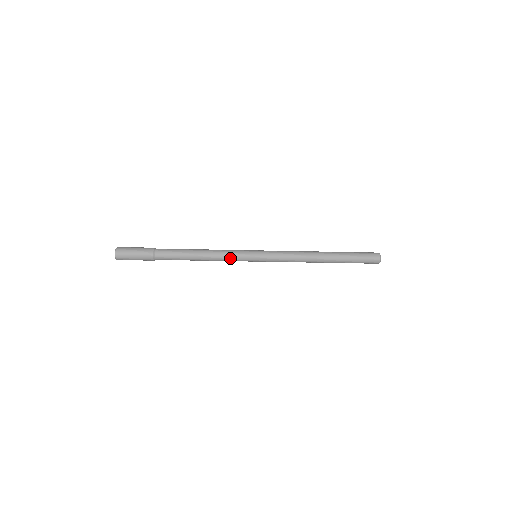
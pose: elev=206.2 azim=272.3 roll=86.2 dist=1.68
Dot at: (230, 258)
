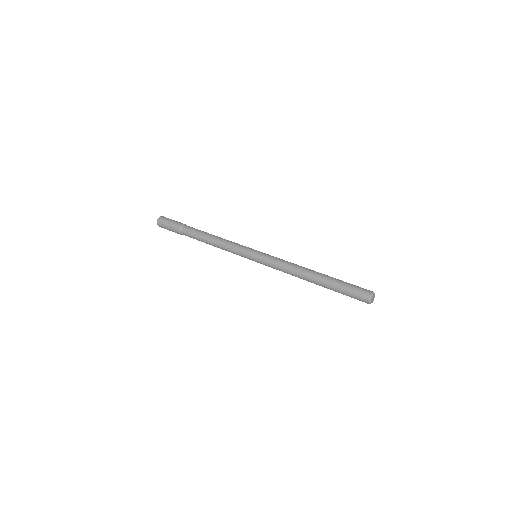
Dot at: occluded
